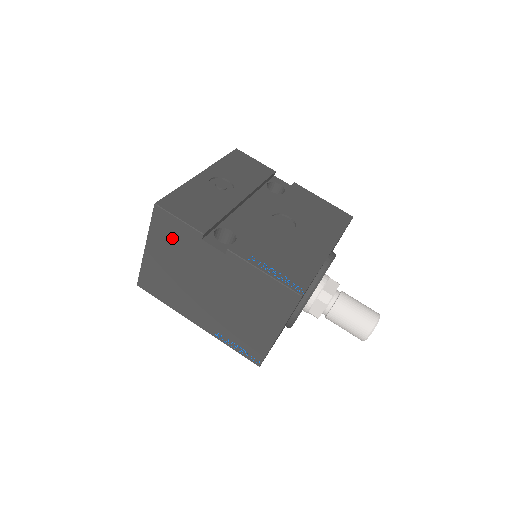
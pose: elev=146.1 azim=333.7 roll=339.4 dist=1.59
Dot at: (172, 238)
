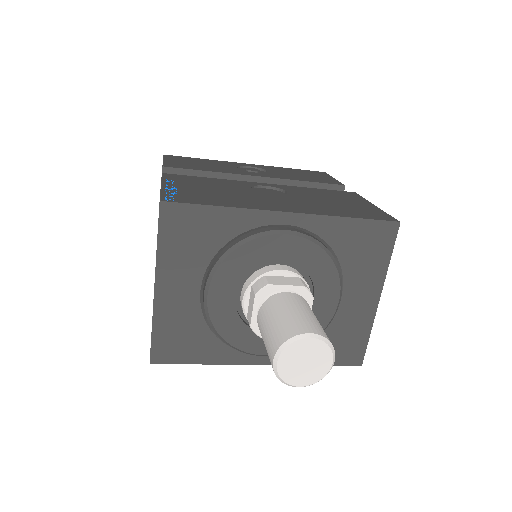
Dot at: occluded
